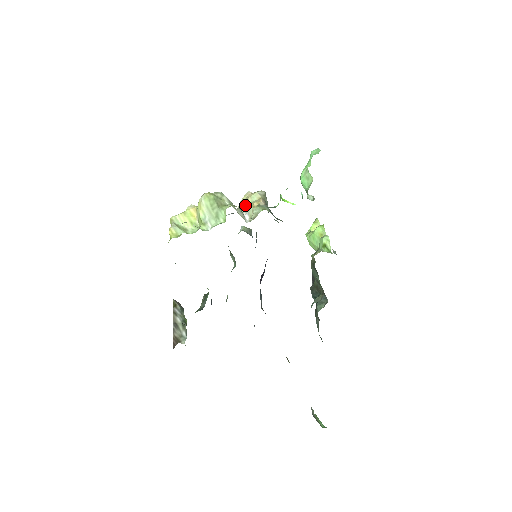
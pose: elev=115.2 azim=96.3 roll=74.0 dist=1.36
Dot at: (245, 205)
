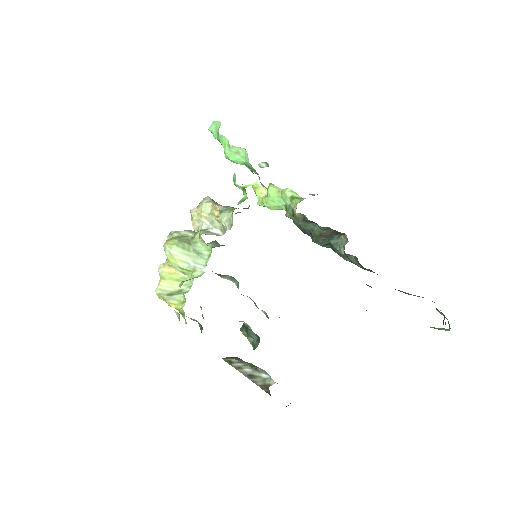
Dot at: (203, 223)
